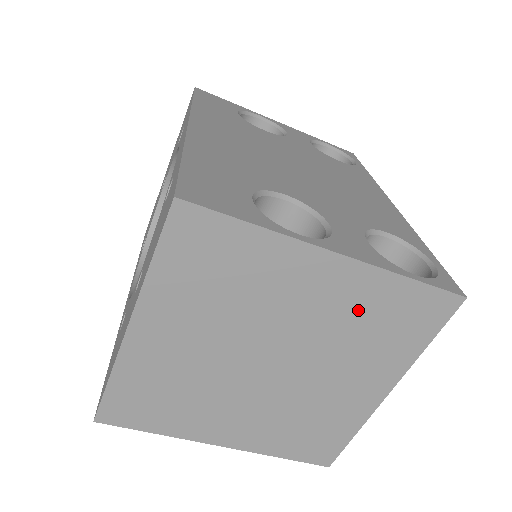
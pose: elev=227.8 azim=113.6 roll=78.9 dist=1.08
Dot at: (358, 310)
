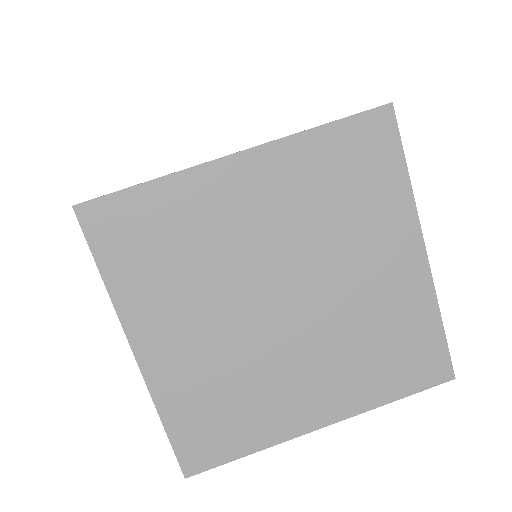
Dot at: (308, 189)
